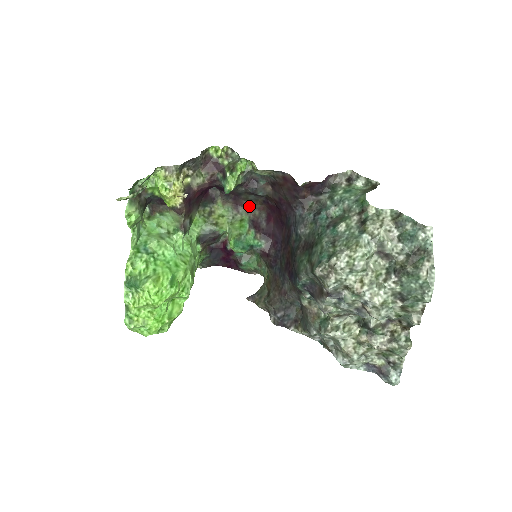
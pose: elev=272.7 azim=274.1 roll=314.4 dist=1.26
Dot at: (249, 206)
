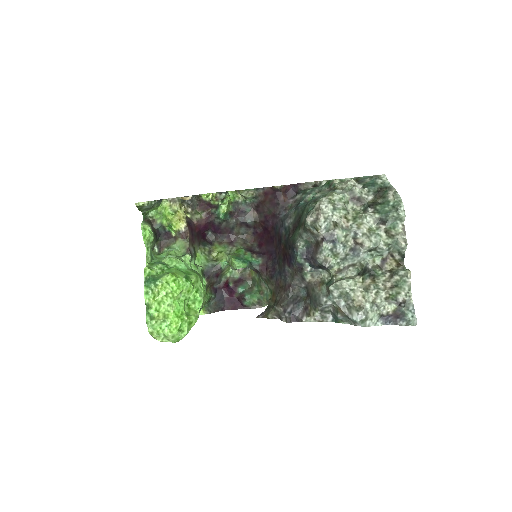
Dot at: (242, 240)
